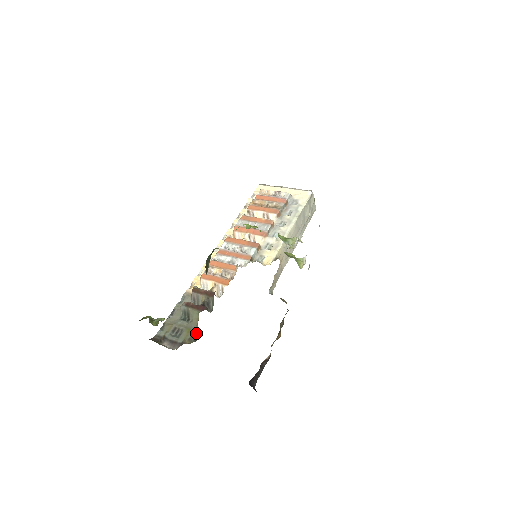
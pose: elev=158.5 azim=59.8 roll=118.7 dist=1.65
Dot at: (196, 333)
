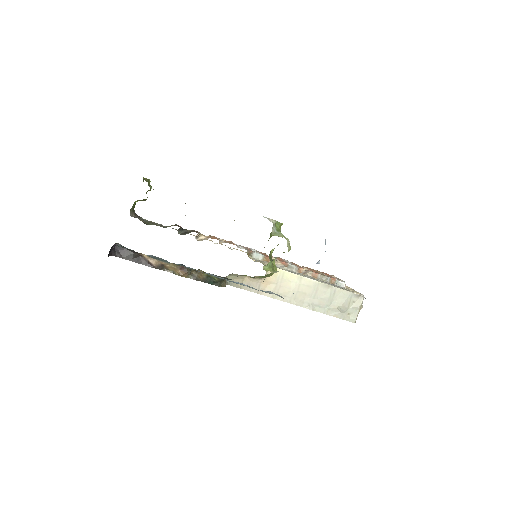
Dot at: occluded
